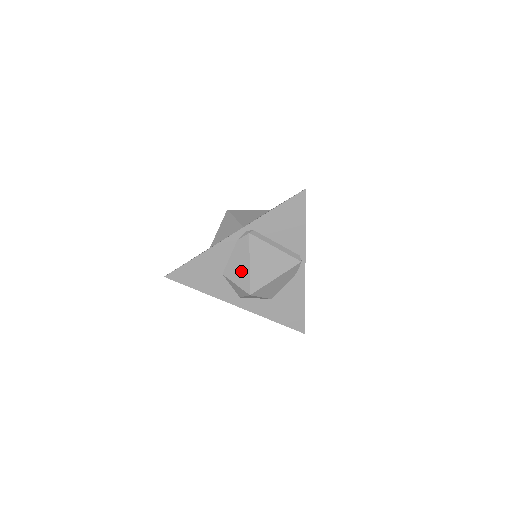
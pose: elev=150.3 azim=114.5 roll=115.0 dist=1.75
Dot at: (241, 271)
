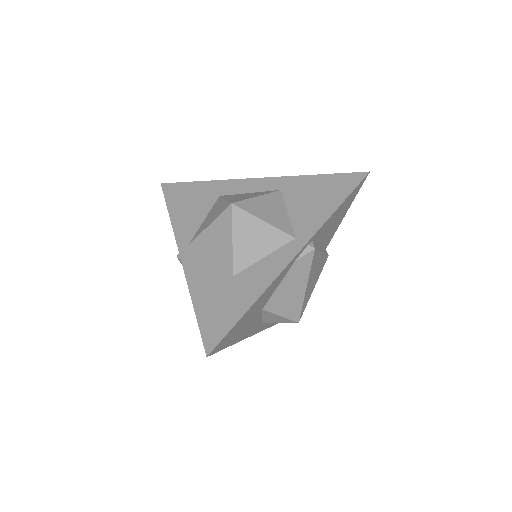
Dot at: (292, 299)
